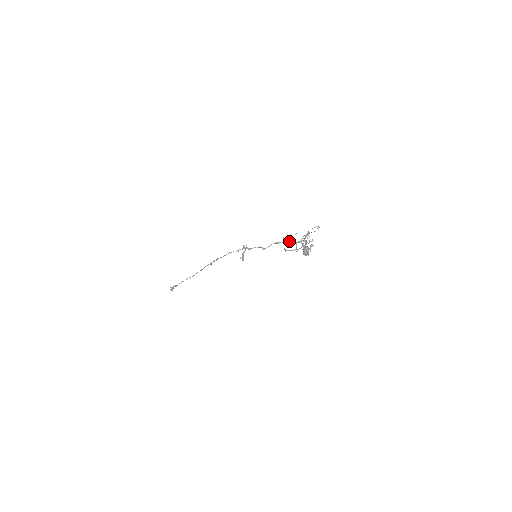
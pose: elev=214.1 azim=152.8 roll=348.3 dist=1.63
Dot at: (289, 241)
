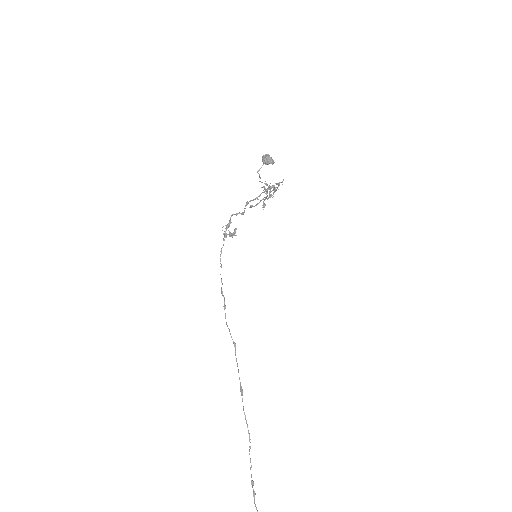
Dot at: (258, 203)
